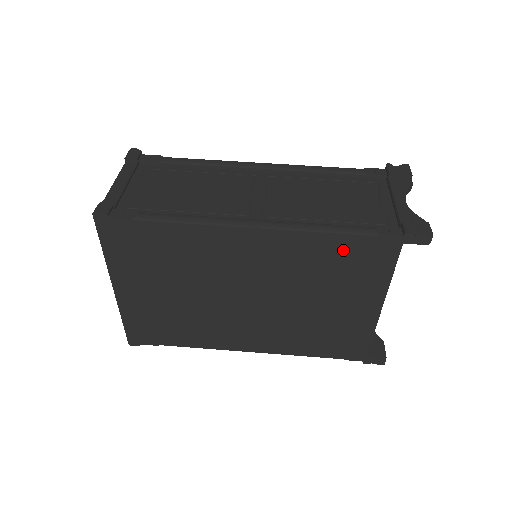
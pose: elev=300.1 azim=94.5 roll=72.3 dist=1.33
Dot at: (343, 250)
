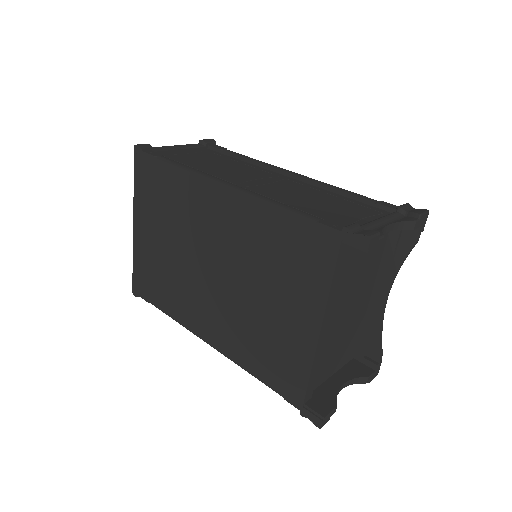
Dot at: (288, 234)
